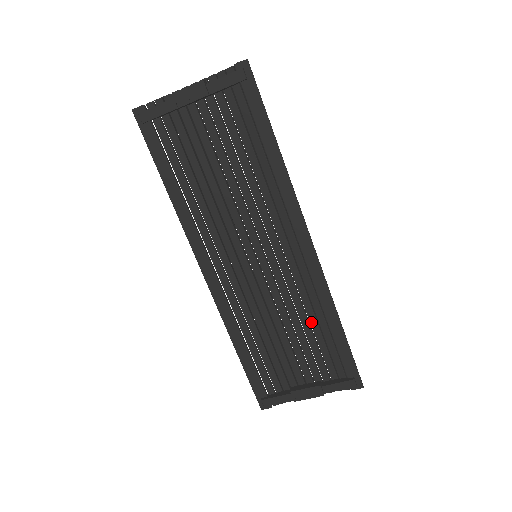
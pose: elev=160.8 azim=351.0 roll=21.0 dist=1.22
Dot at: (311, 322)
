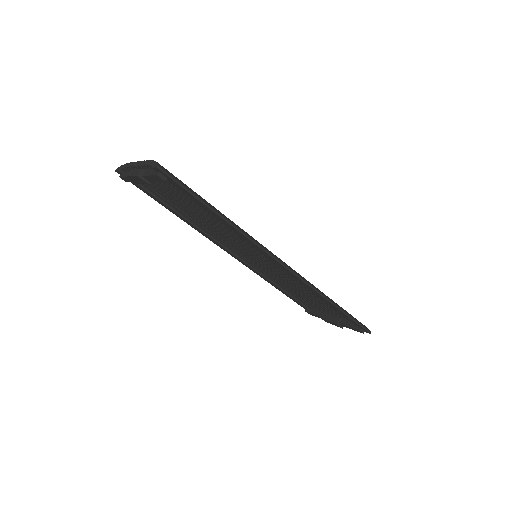
Dot at: (316, 295)
